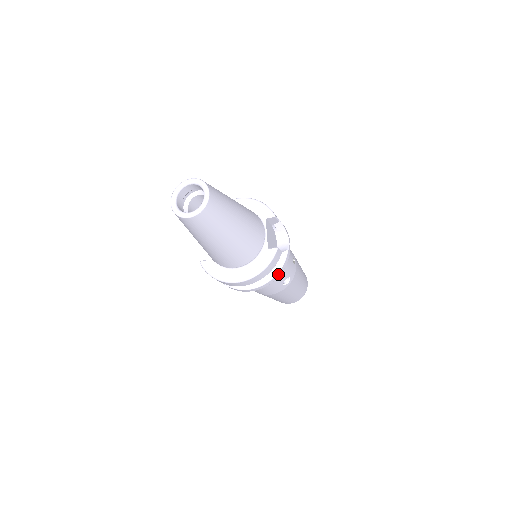
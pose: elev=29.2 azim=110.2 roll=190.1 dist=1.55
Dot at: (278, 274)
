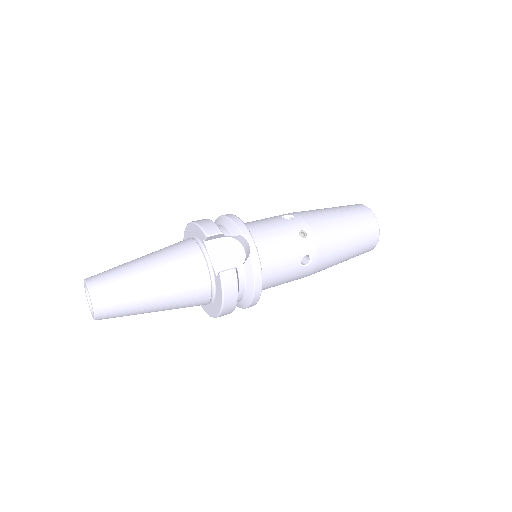
Dot at: (257, 284)
